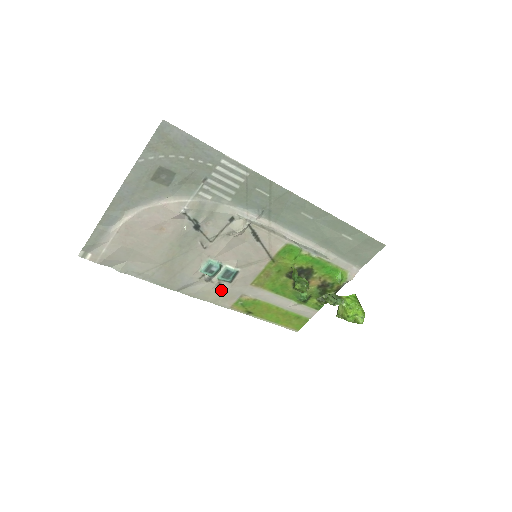
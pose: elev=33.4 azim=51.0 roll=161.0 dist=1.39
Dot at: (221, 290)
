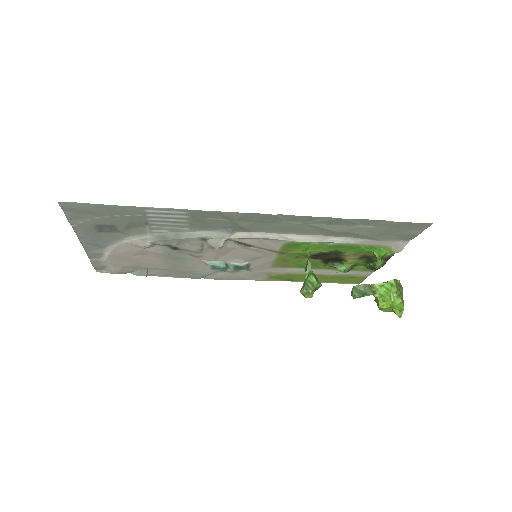
Dot at: (244, 273)
